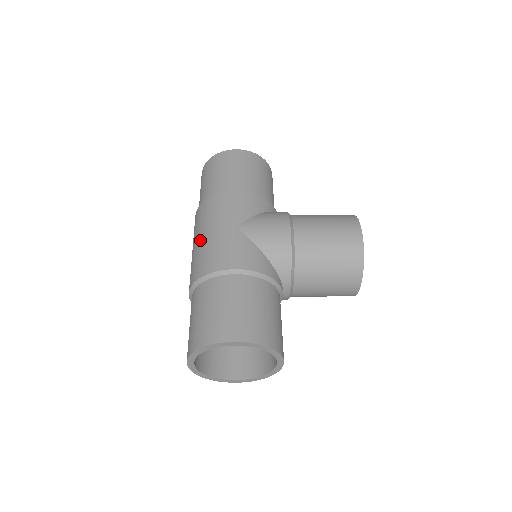
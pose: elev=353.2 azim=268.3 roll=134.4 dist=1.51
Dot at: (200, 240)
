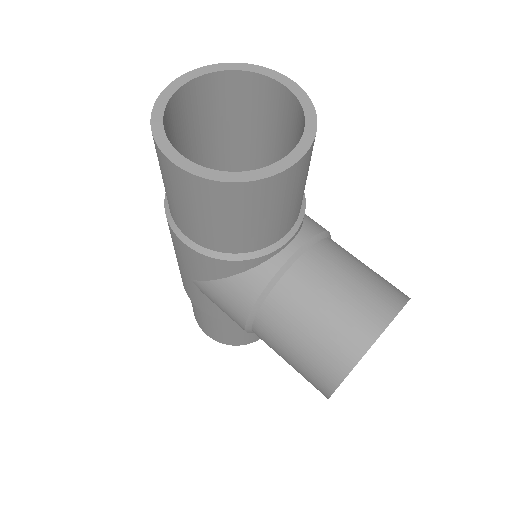
Dot at: occluded
